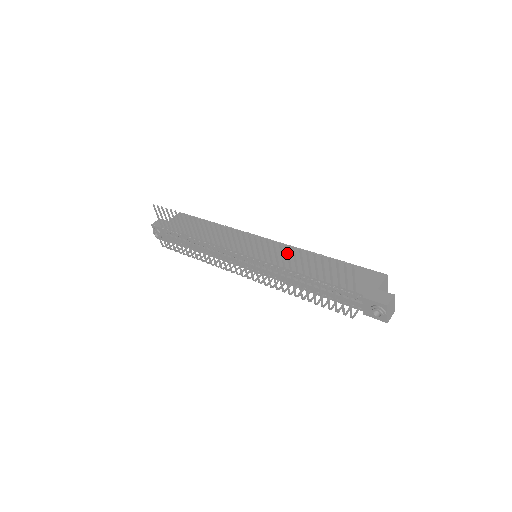
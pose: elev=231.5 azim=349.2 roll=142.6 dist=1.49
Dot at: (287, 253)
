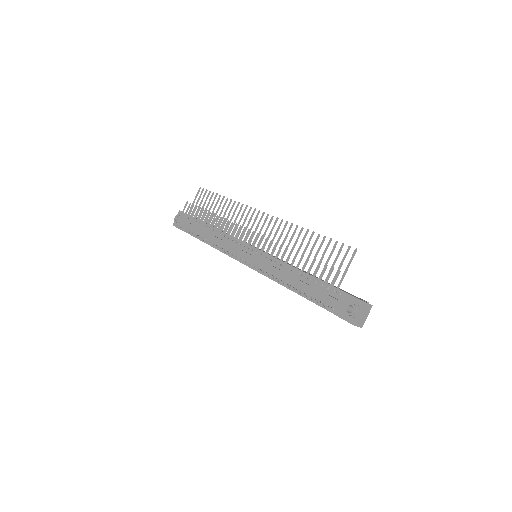
Dot at: (298, 236)
